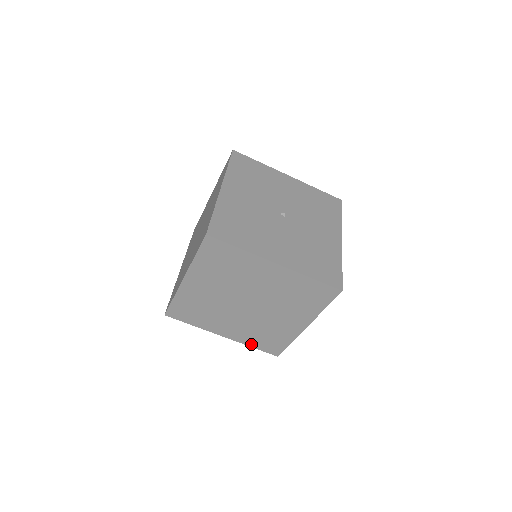
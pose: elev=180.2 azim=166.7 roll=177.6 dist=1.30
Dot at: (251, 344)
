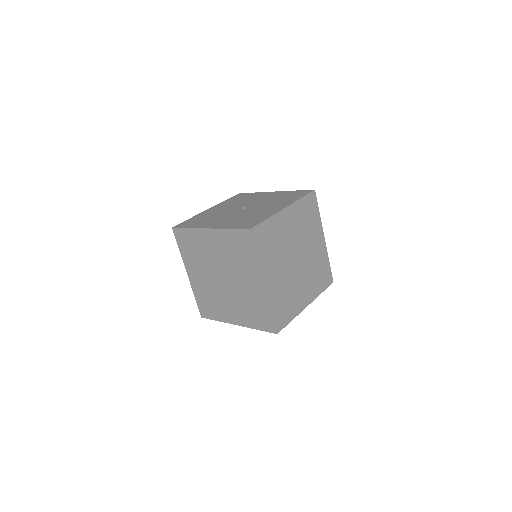
Dot at: (254, 326)
